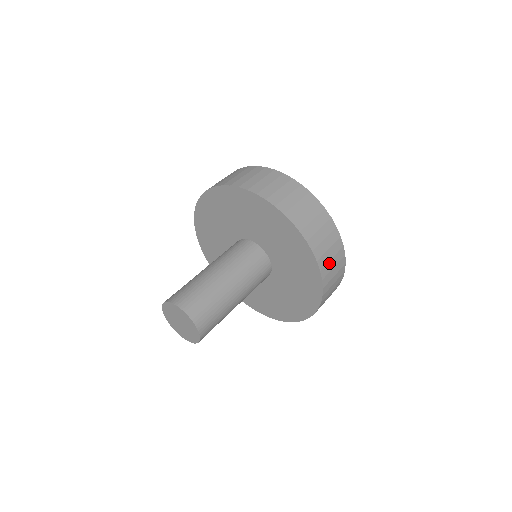
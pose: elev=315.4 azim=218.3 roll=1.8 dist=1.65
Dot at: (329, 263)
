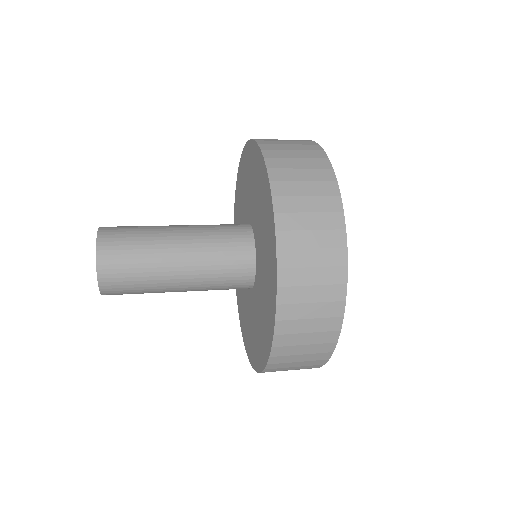
Dot at: (285, 152)
